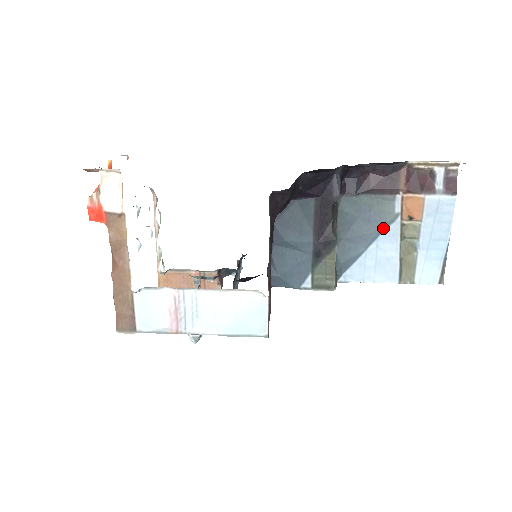
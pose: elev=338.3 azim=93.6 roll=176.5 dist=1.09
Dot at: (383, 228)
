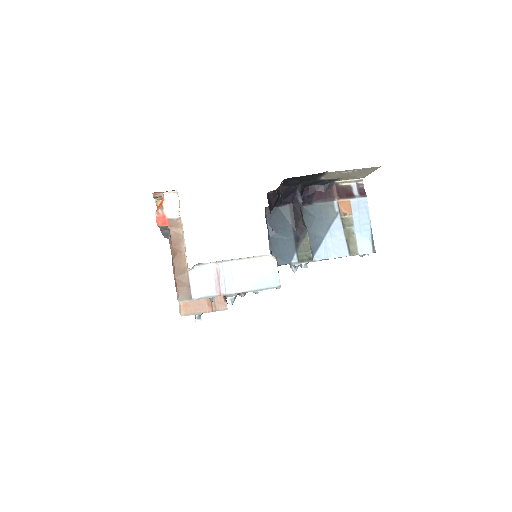
Dot at: (331, 222)
